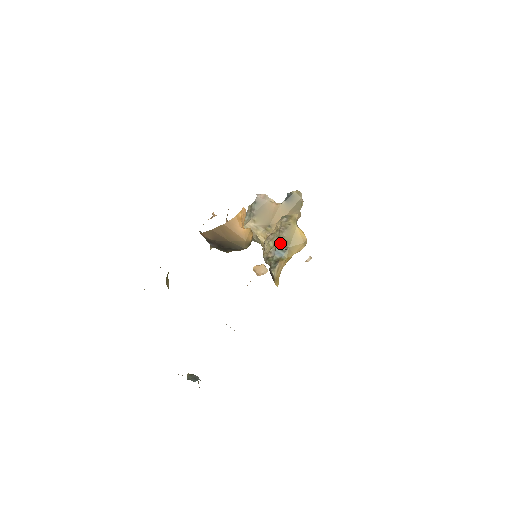
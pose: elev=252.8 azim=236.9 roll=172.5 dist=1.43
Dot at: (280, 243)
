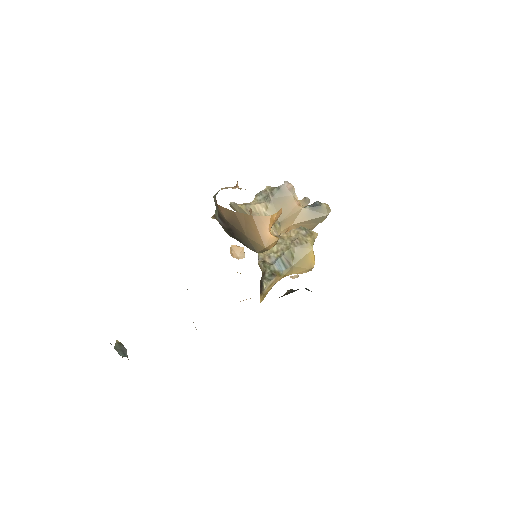
Dot at: (286, 255)
